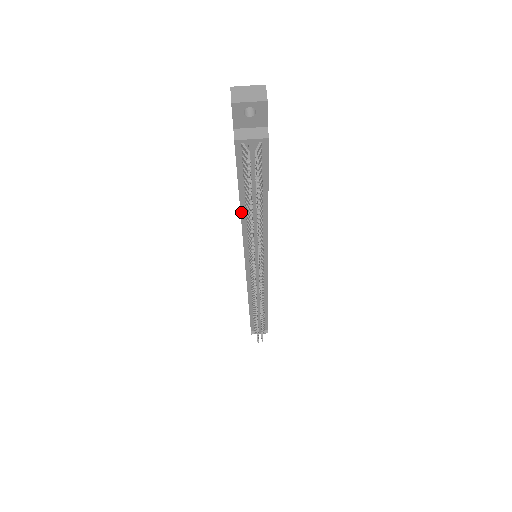
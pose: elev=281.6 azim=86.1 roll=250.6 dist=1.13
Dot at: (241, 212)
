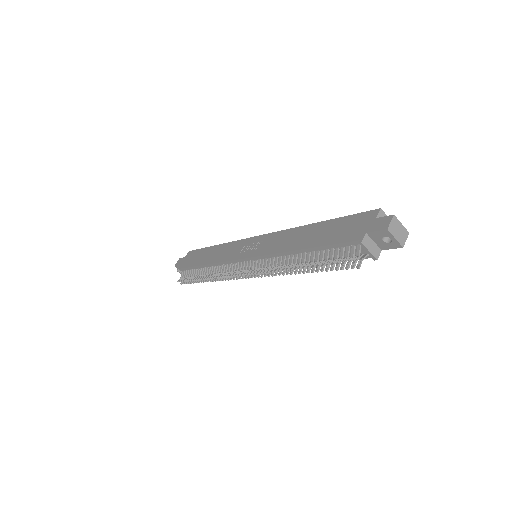
Dot at: (297, 250)
